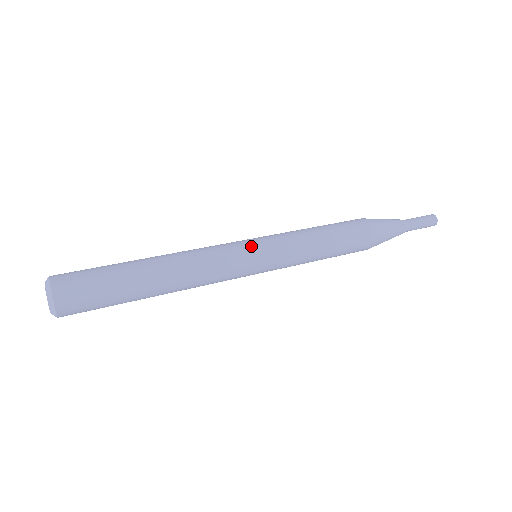
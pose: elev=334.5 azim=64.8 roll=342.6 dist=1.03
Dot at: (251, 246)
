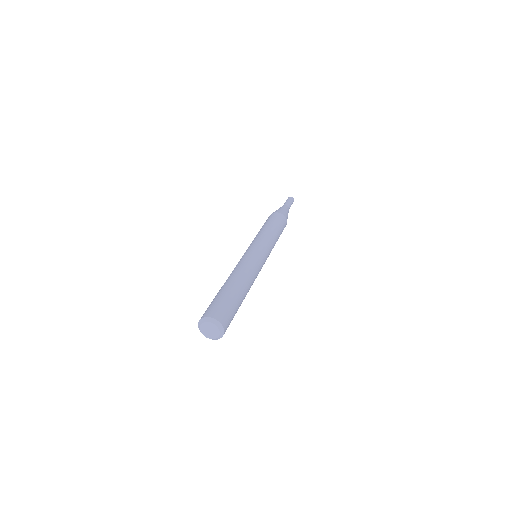
Dot at: (251, 249)
